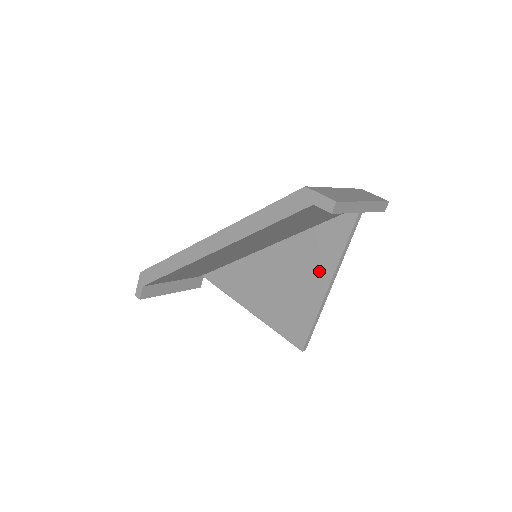
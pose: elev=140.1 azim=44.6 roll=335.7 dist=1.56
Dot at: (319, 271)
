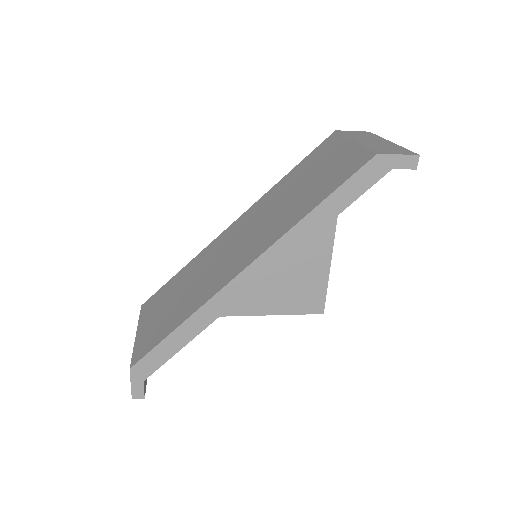
Dot at: (318, 232)
